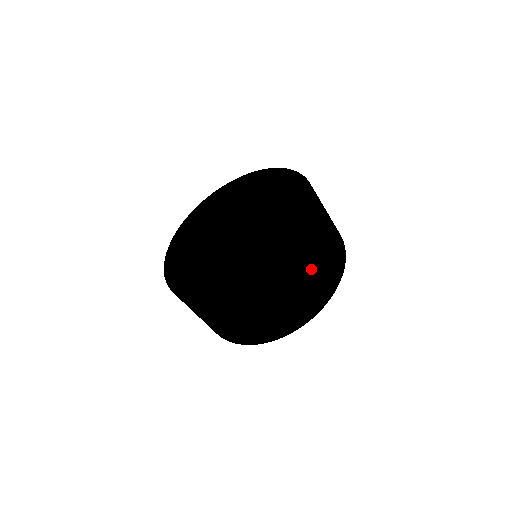
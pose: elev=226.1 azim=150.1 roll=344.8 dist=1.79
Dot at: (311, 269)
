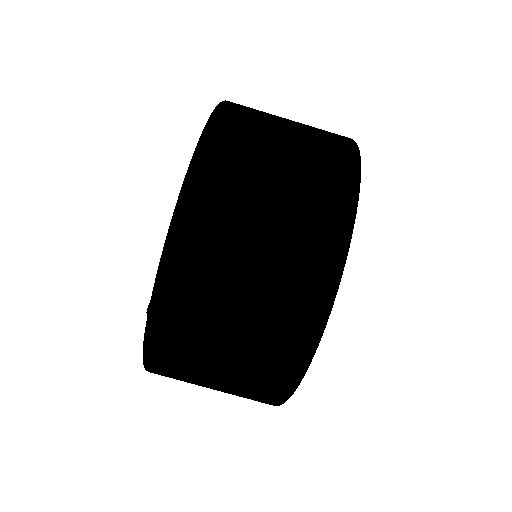
Dot at: (244, 248)
